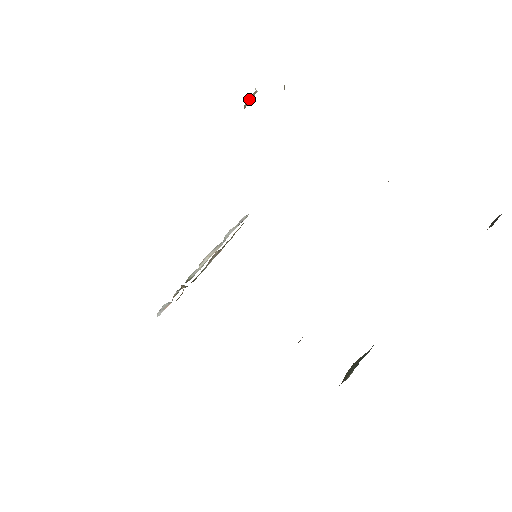
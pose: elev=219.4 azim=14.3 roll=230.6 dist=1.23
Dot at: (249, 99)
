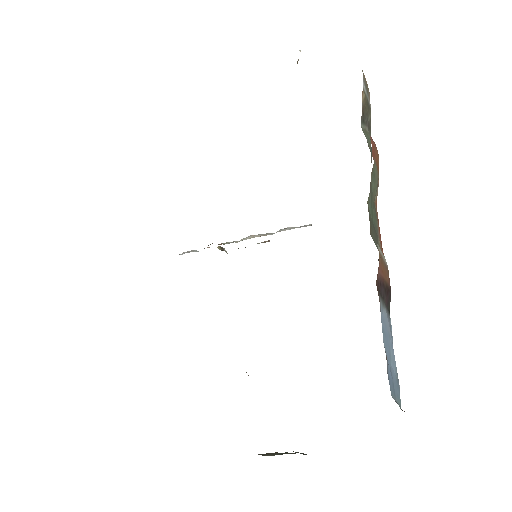
Dot at: occluded
